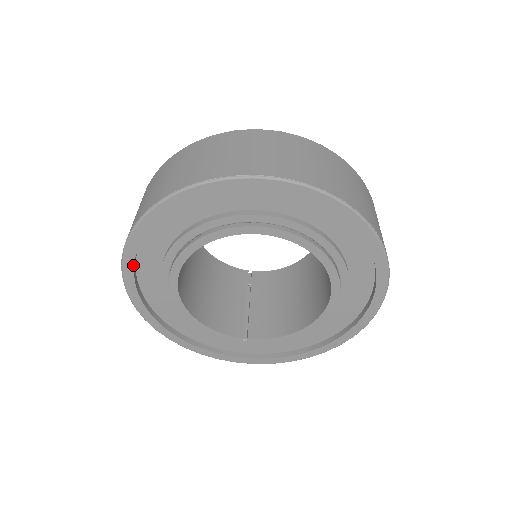
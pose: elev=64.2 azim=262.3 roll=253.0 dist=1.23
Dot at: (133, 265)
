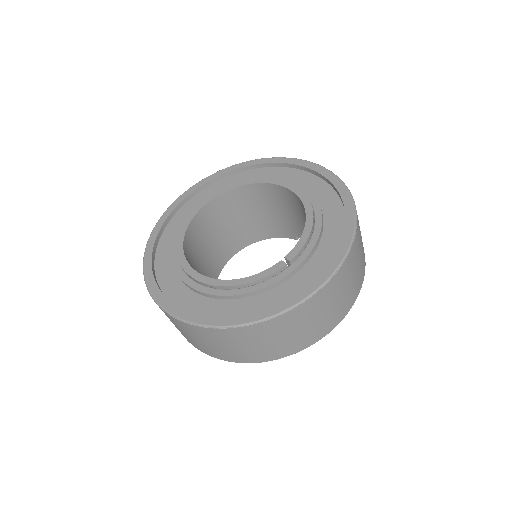
Dot at: (158, 288)
